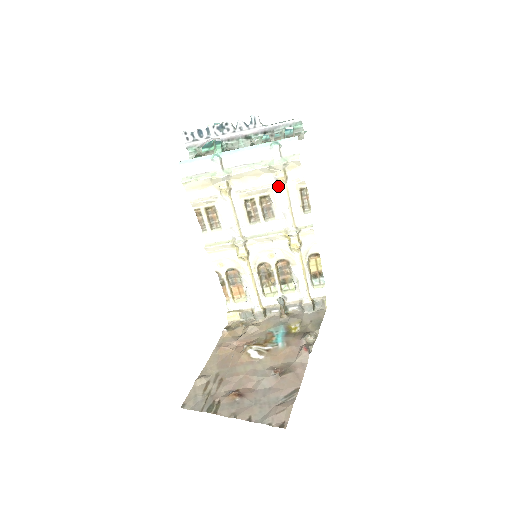
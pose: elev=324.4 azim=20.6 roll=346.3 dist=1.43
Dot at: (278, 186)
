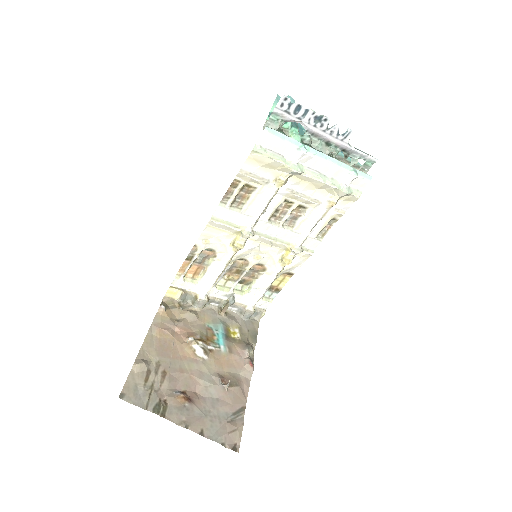
Dot at: (322, 206)
